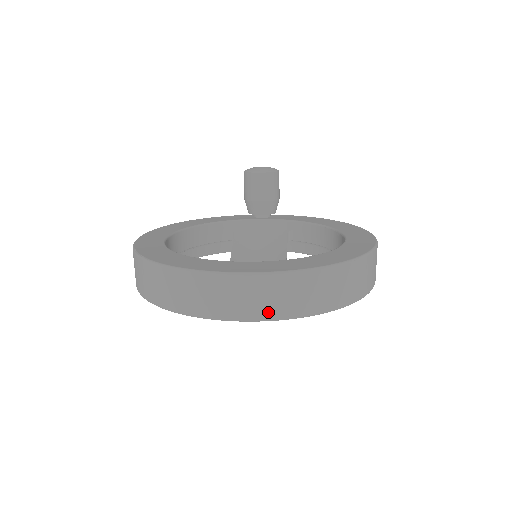
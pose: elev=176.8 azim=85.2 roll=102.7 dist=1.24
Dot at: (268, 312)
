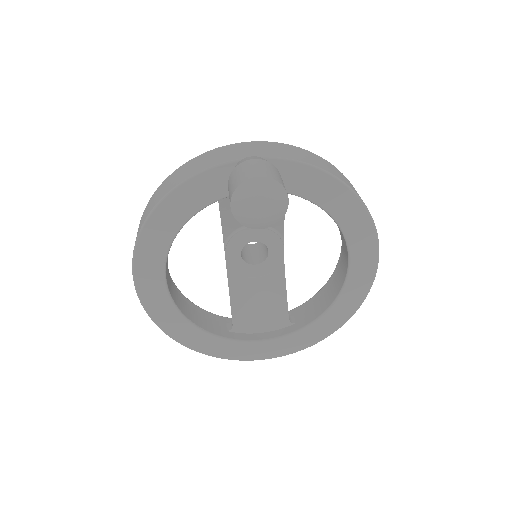
Dot at: occluded
